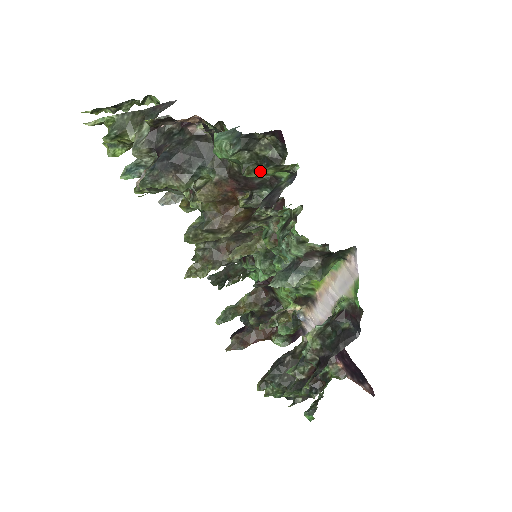
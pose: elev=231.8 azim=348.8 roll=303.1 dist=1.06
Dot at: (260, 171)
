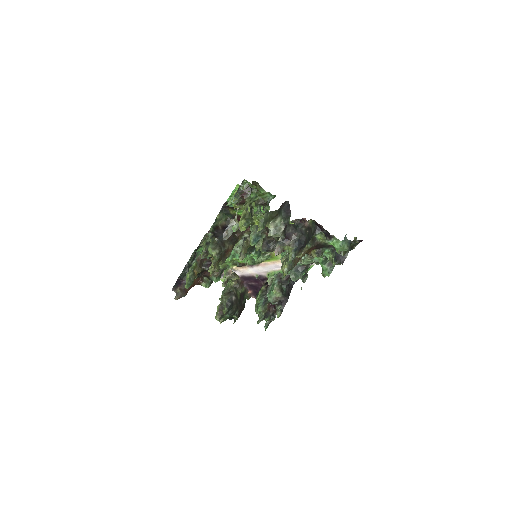
Dot at: occluded
